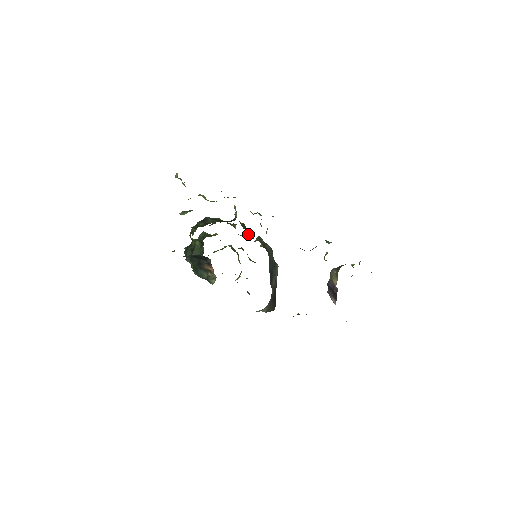
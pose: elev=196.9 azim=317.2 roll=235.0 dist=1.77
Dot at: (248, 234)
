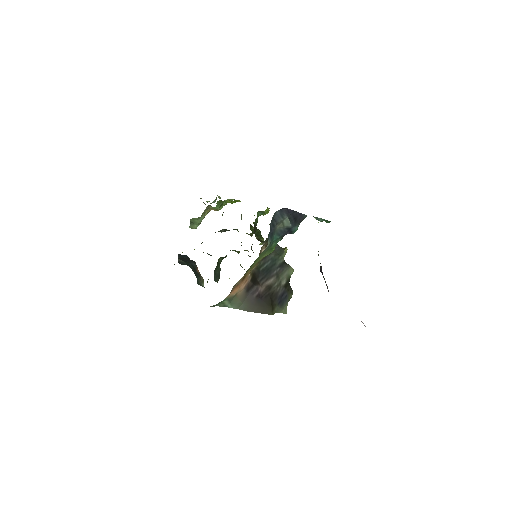
Dot at: occluded
